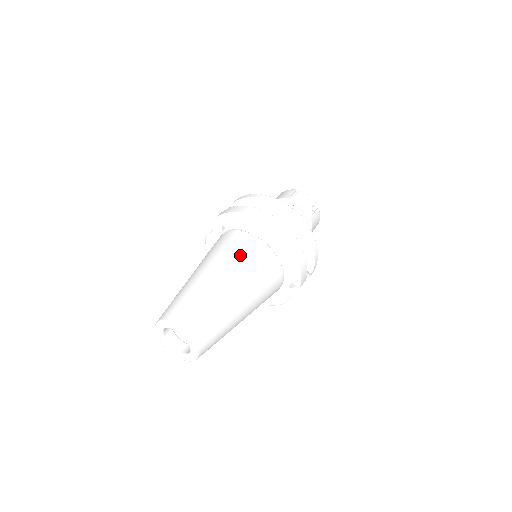
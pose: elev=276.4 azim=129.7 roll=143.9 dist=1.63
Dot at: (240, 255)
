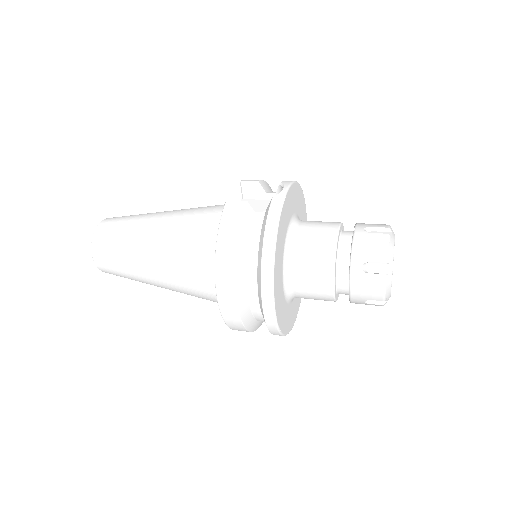
Dot at: (185, 270)
